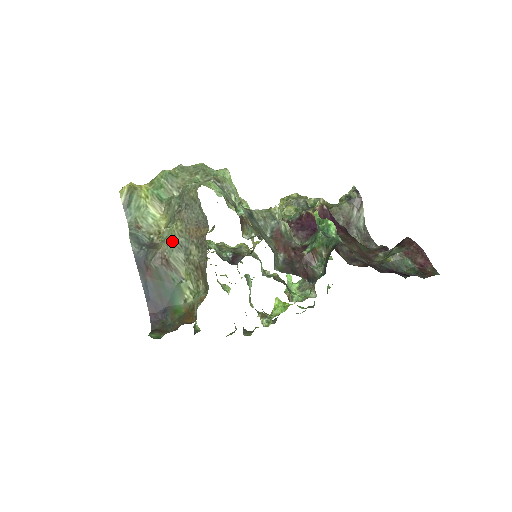
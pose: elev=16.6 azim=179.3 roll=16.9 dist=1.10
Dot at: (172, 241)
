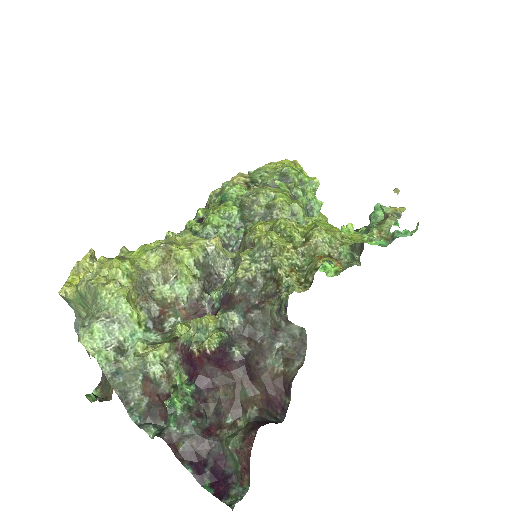
Dot at: occluded
